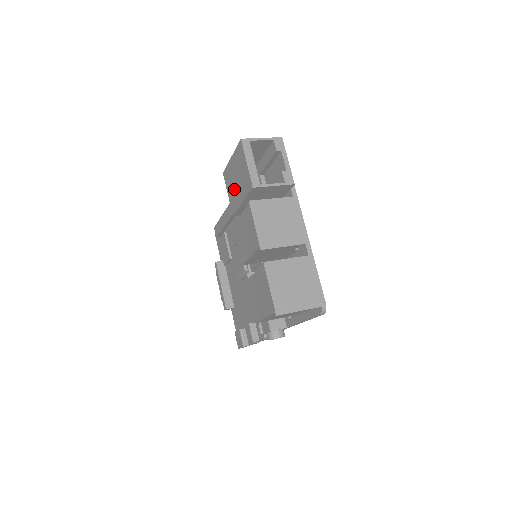
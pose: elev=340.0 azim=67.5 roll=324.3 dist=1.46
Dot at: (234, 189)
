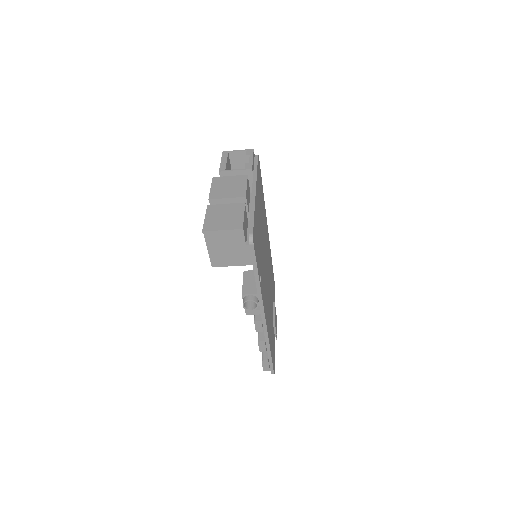
Dot at: occluded
